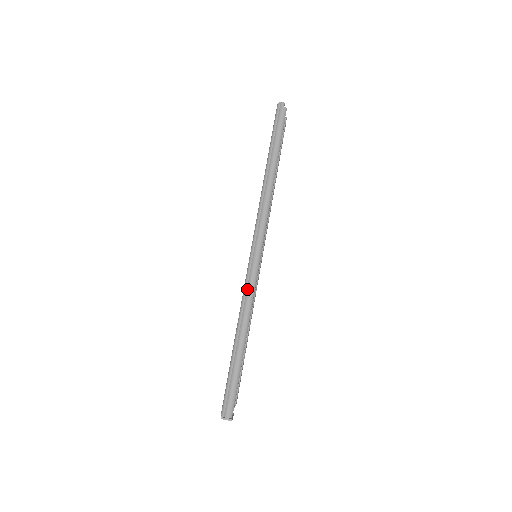
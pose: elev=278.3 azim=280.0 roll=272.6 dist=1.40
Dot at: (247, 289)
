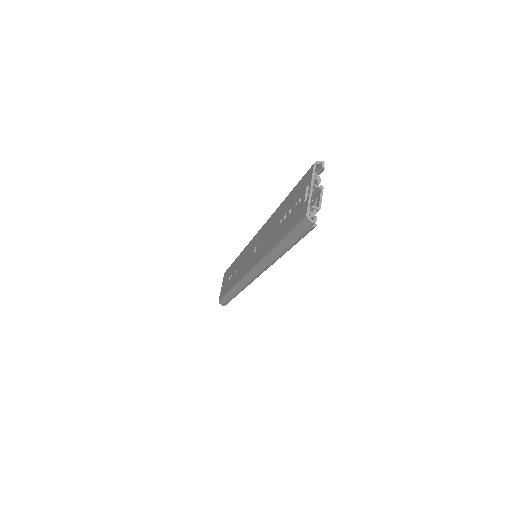
Dot at: (241, 285)
